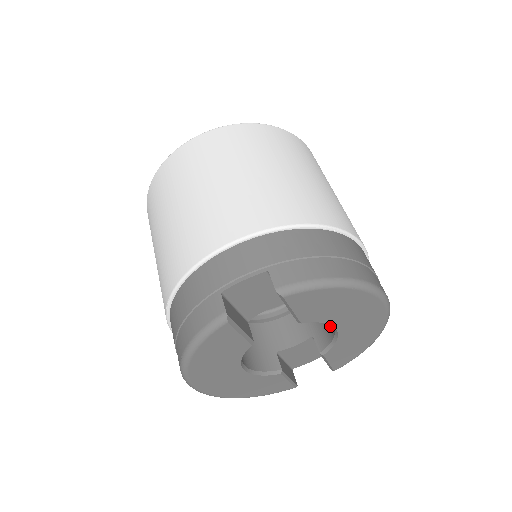
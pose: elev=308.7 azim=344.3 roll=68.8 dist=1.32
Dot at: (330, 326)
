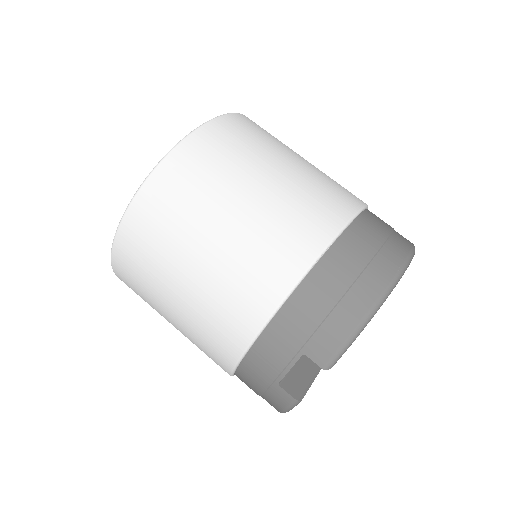
Dot at: occluded
